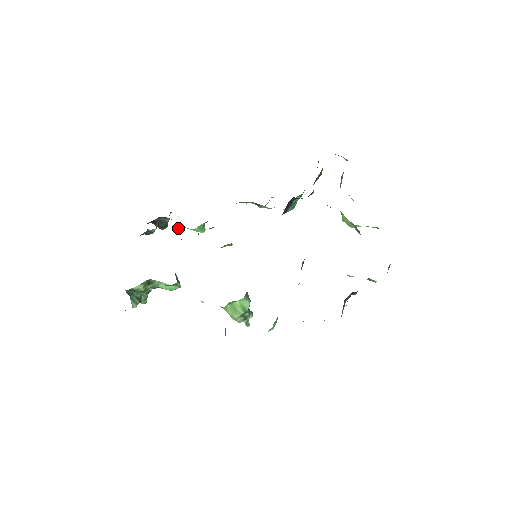
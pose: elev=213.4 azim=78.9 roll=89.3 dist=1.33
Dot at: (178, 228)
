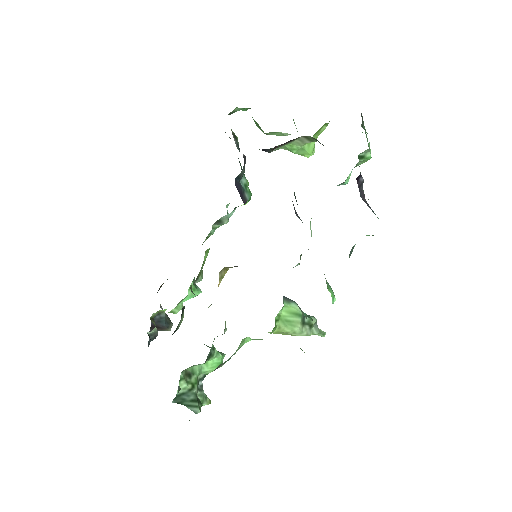
Dot at: (176, 310)
